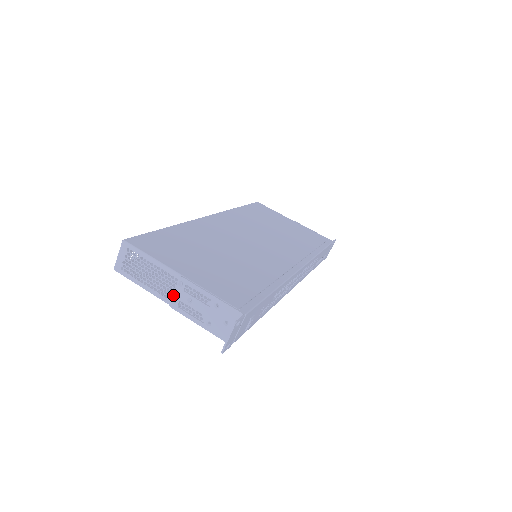
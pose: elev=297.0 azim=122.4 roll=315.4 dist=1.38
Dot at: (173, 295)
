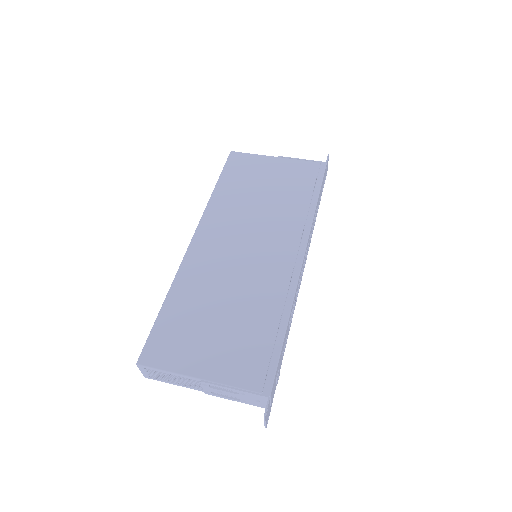
Dot at: (203, 389)
